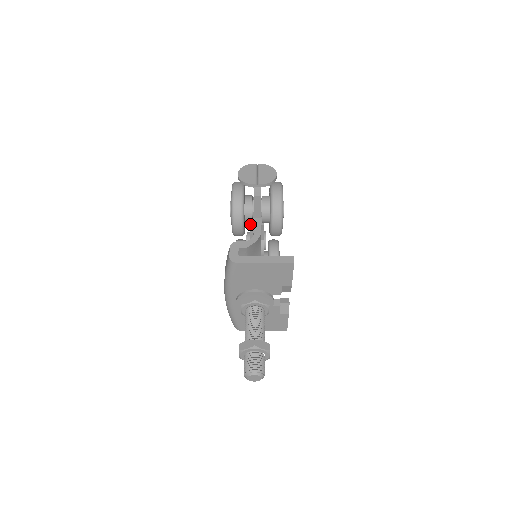
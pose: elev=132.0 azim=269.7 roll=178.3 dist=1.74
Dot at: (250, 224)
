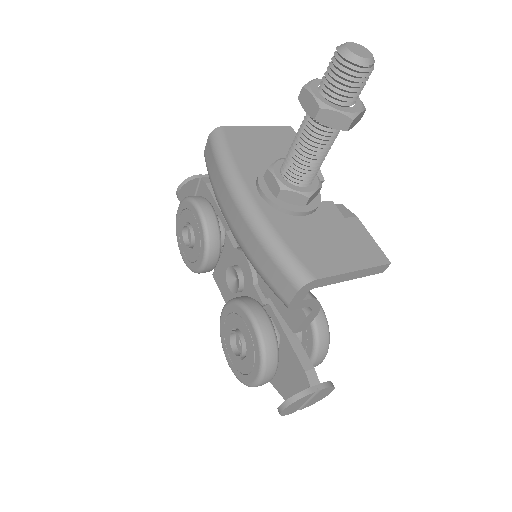
Dot at: (223, 248)
